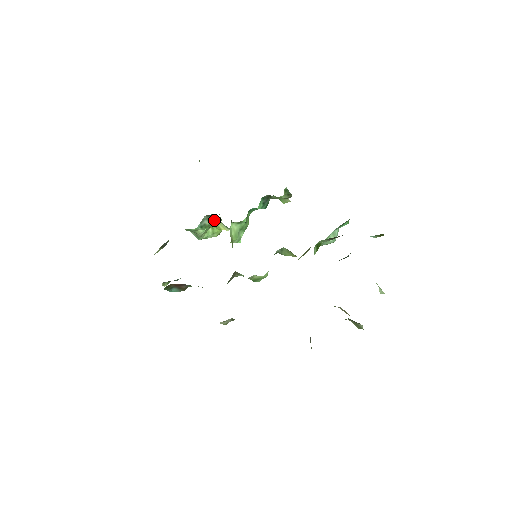
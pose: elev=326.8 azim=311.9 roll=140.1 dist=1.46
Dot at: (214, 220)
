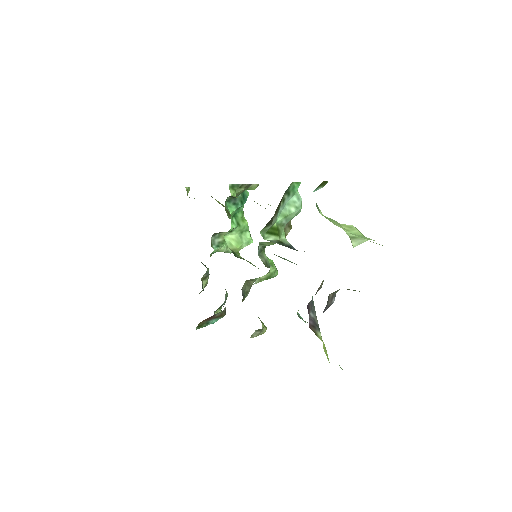
Dot at: (224, 234)
